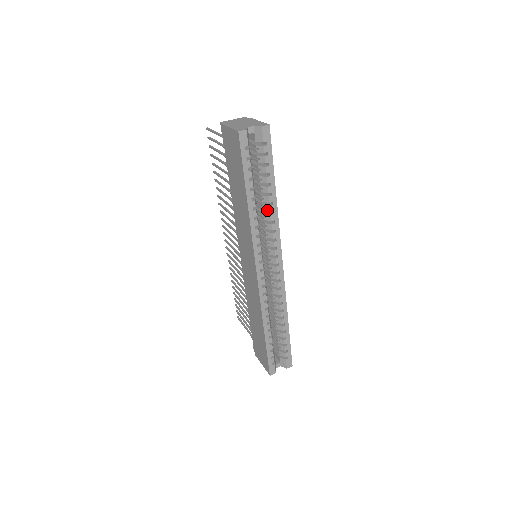
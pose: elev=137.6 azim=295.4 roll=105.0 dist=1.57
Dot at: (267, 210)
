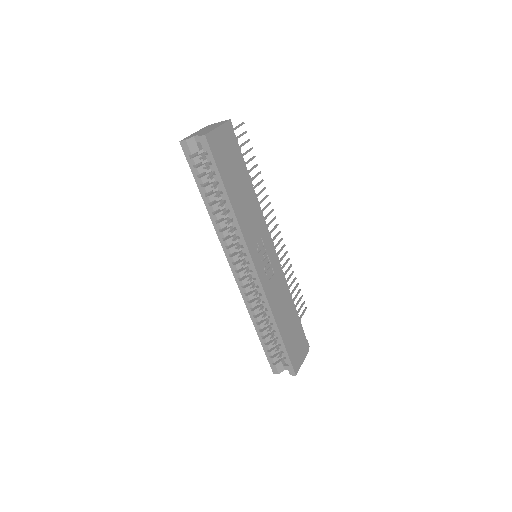
Dot at: (229, 216)
